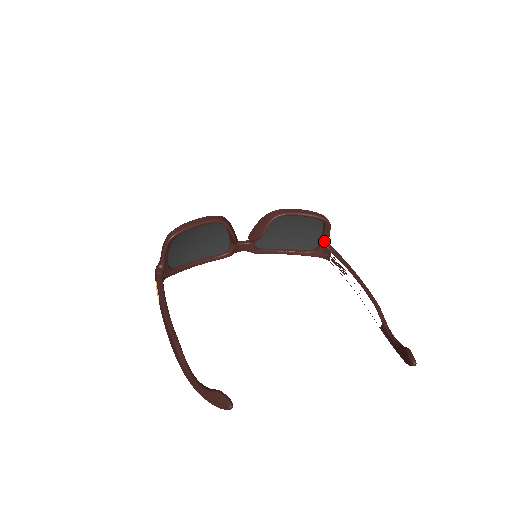
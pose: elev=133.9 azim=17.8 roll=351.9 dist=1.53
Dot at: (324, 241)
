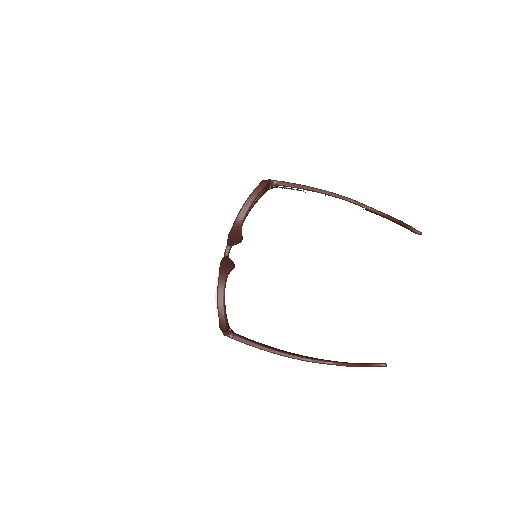
Dot at: (266, 186)
